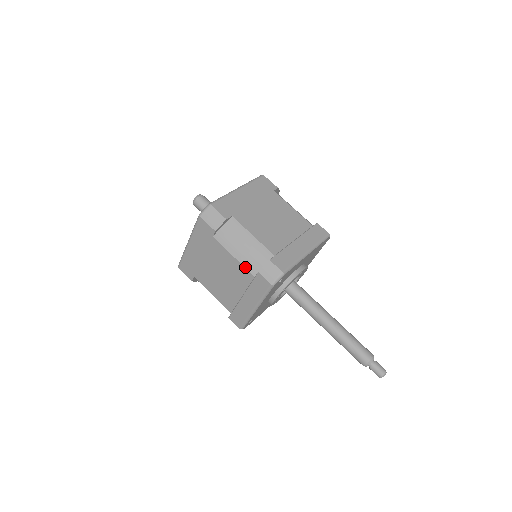
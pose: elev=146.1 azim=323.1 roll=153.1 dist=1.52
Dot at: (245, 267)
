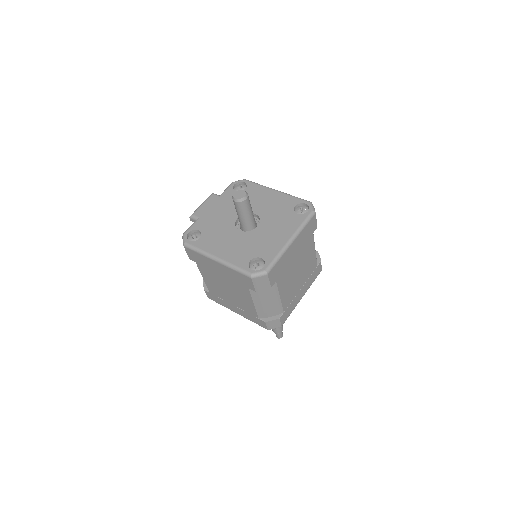
Dot at: (257, 312)
